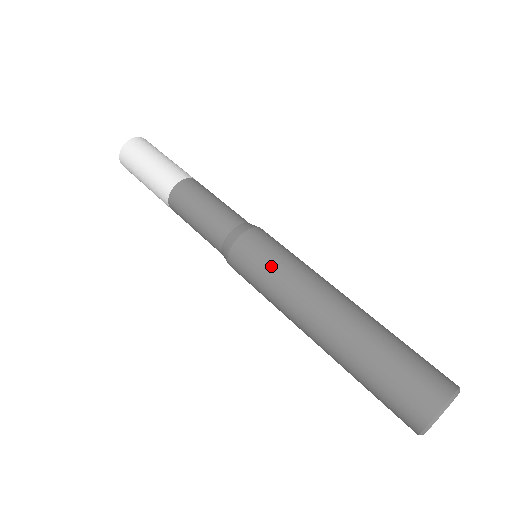
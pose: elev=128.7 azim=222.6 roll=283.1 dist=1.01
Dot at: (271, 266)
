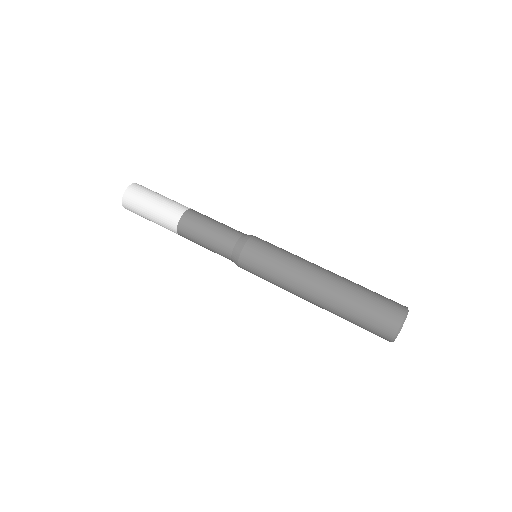
Dot at: (270, 269)
